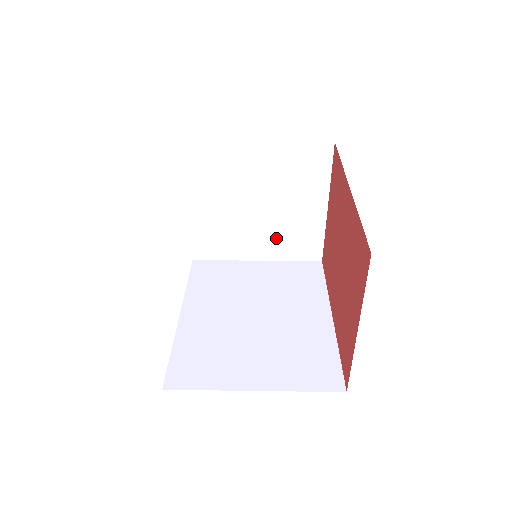
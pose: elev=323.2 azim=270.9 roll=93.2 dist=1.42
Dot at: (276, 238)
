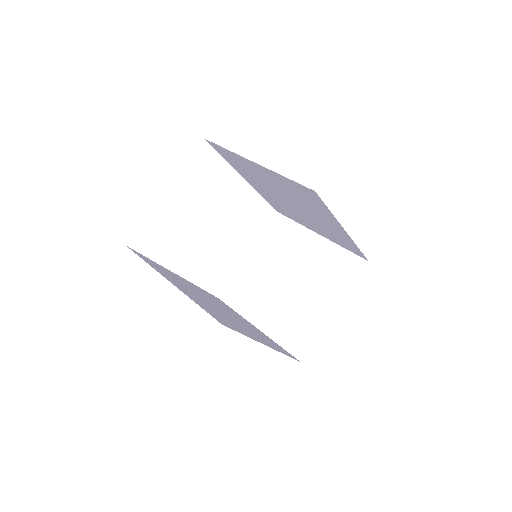
Dot at: (282, 316)
